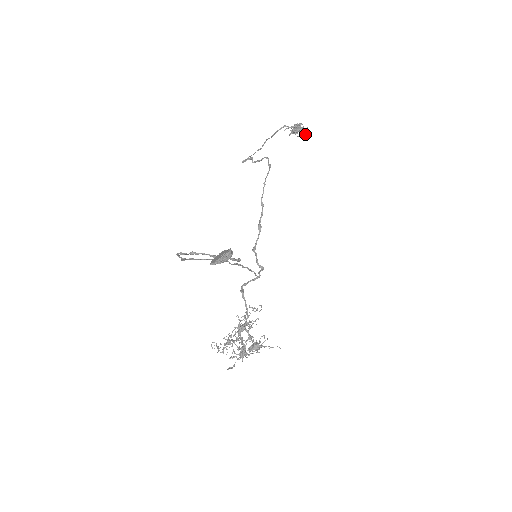
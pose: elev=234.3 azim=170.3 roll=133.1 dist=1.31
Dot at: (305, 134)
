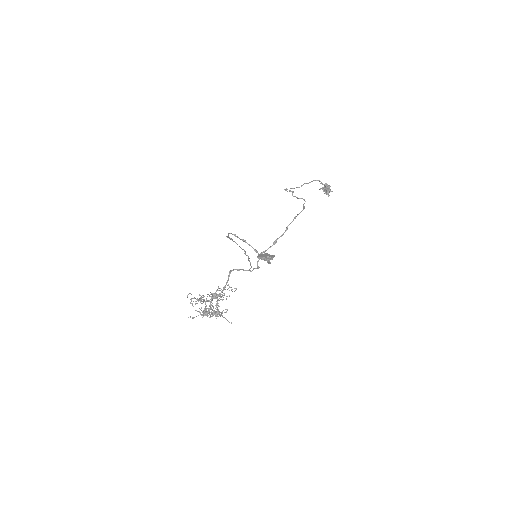
Dot at: (328, 195)
